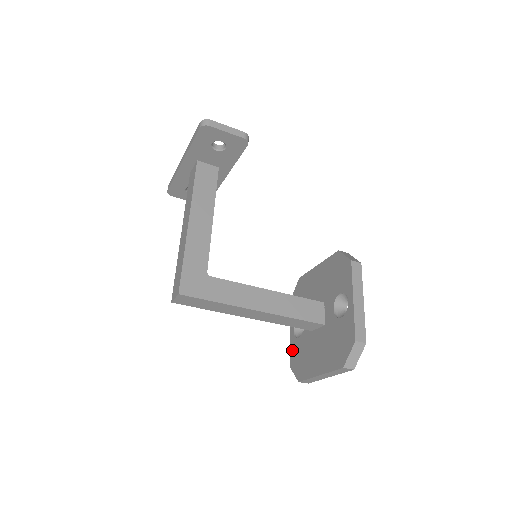
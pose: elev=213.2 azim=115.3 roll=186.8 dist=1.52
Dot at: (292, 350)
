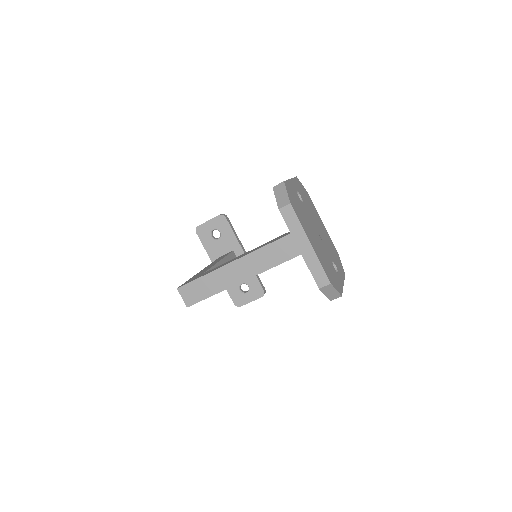
Dot at: occluded
